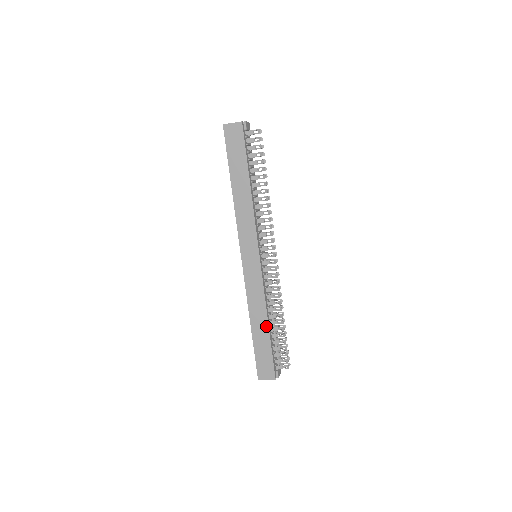
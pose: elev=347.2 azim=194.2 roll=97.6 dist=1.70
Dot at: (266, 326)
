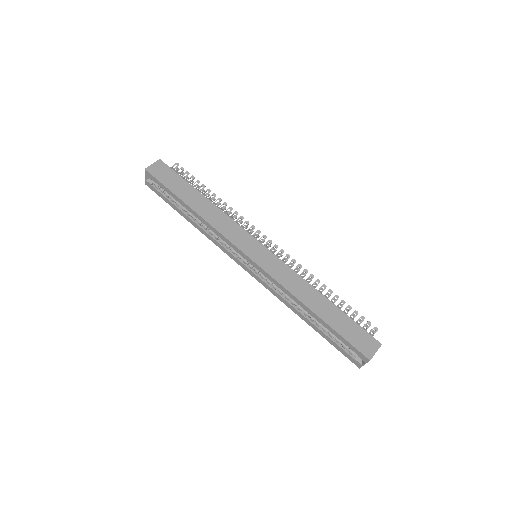
Dot at: (324, 299)
